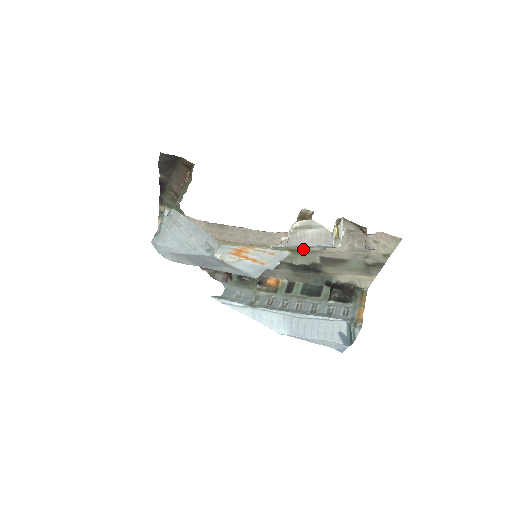
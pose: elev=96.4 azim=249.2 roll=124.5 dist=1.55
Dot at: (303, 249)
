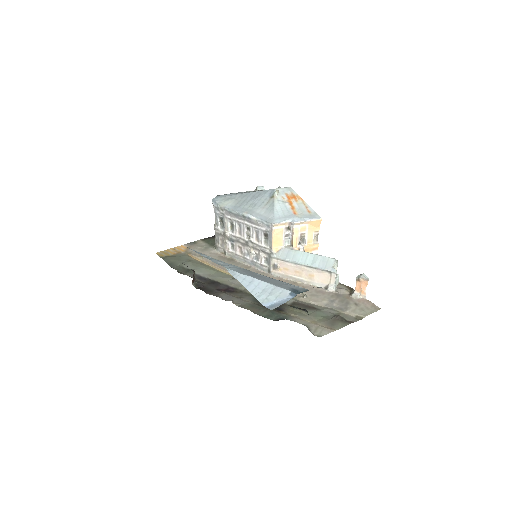
Dot at: occluded
